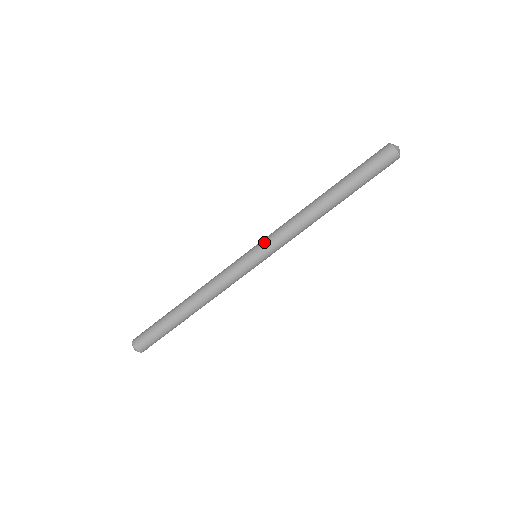
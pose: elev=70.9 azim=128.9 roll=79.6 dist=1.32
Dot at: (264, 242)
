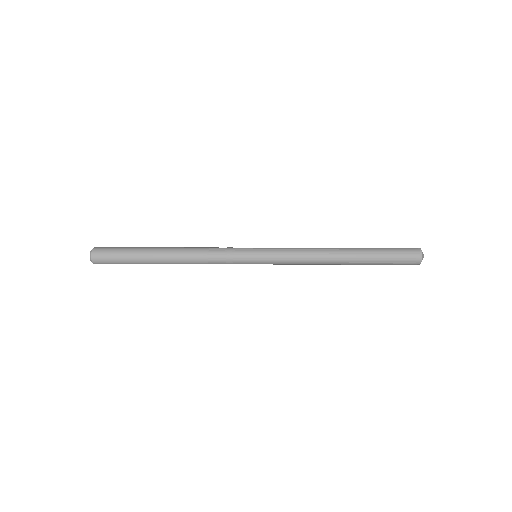
Dot at: (272, 262)
